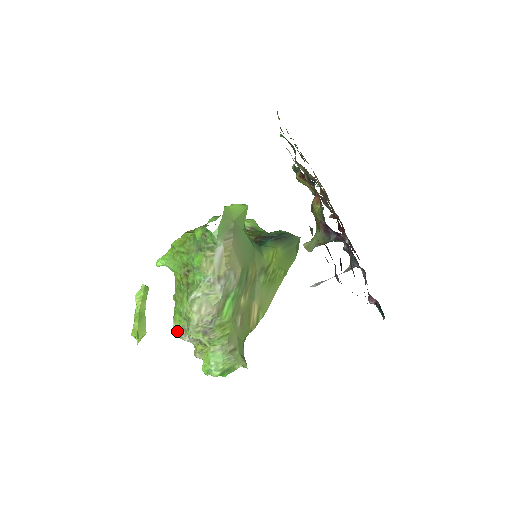
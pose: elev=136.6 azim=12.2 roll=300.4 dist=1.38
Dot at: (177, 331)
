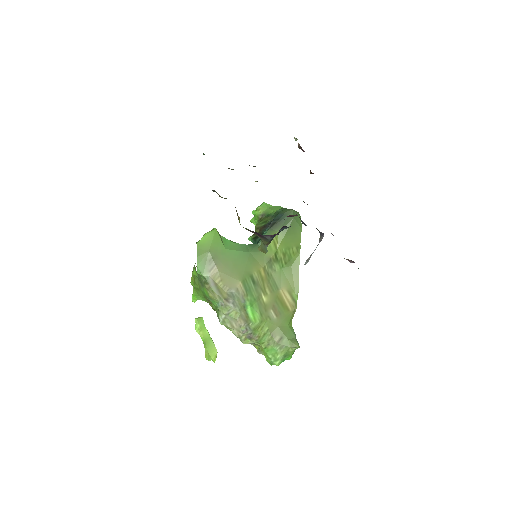
Dot at: occluded
